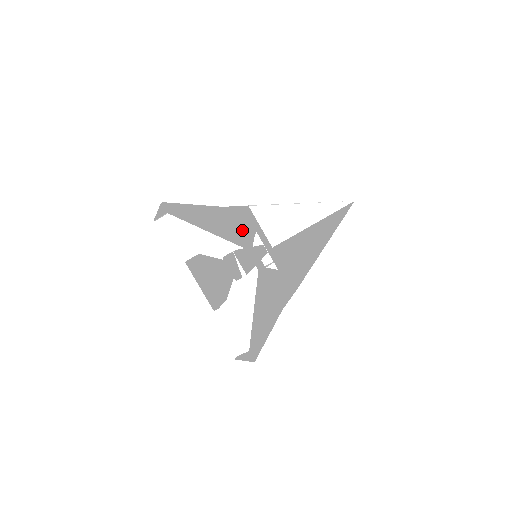
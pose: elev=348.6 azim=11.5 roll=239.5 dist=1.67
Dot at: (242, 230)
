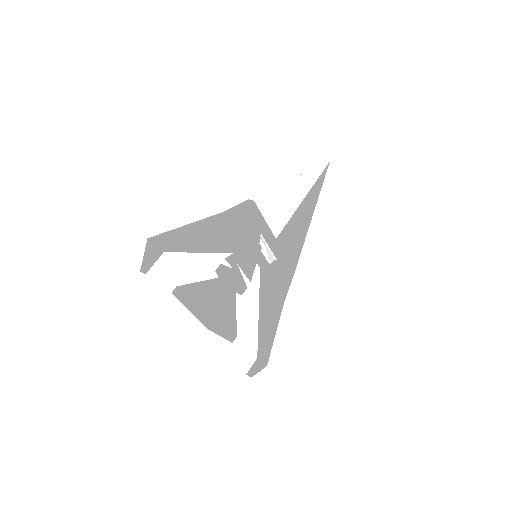
Dot at: (250, 233)
